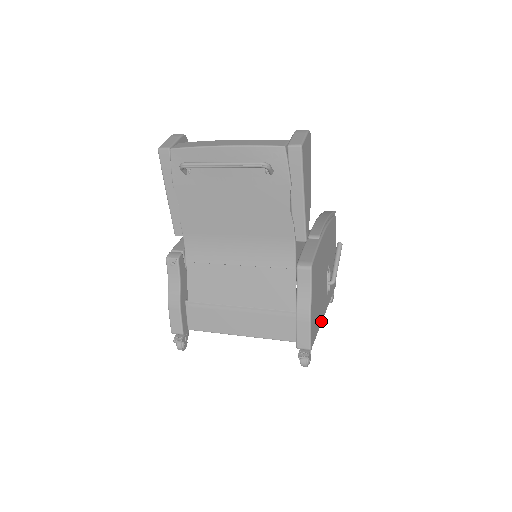
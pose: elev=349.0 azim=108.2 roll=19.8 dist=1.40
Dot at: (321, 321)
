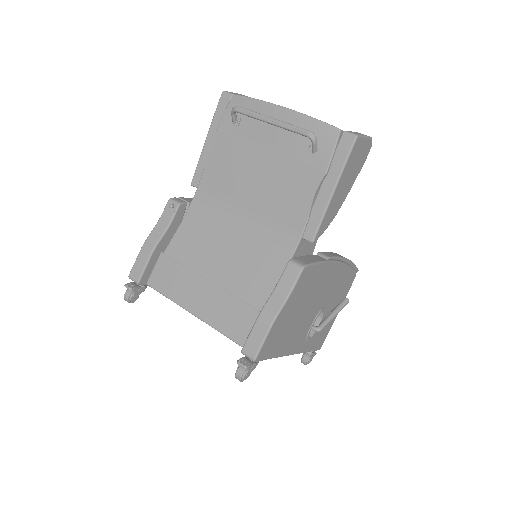
Dot at: (284, 353)
